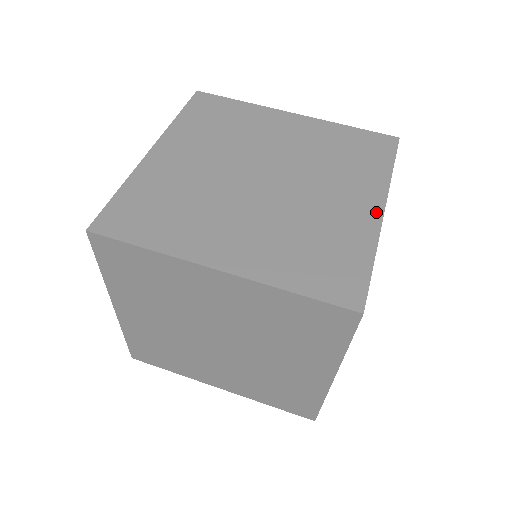
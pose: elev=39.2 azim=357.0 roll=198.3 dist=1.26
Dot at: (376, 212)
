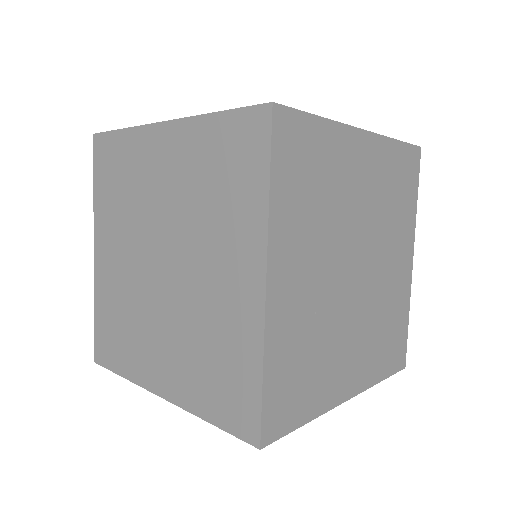
Dot at: (410, 267)
